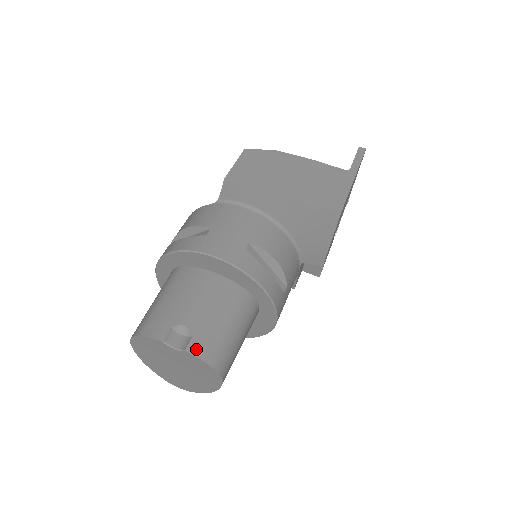
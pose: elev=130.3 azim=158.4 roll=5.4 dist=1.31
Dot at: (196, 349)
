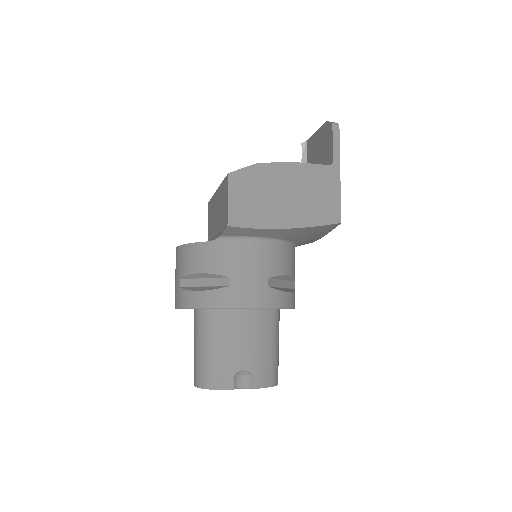
Dot at: (260, 383)
